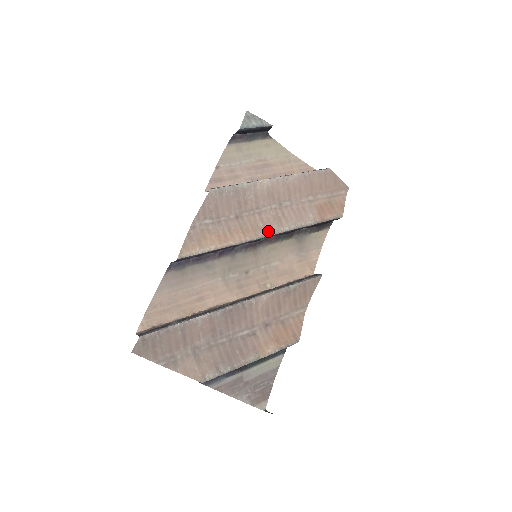
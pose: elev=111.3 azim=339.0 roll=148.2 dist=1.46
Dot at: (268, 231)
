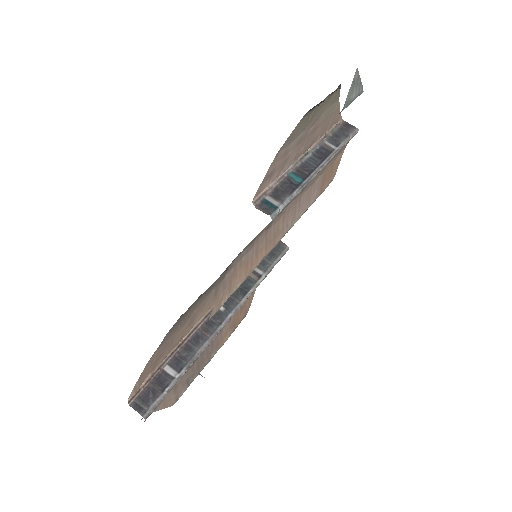
Dot at: (283, 233)
